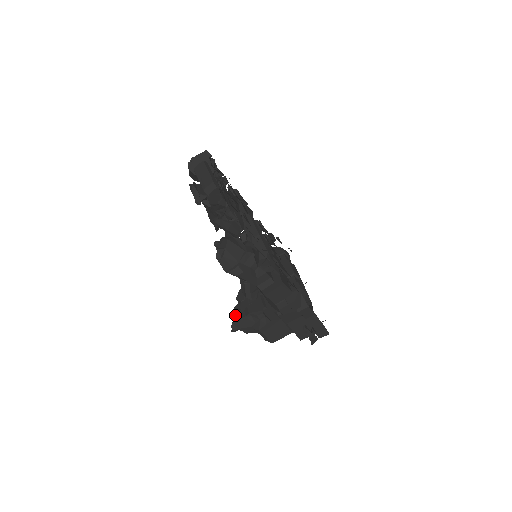
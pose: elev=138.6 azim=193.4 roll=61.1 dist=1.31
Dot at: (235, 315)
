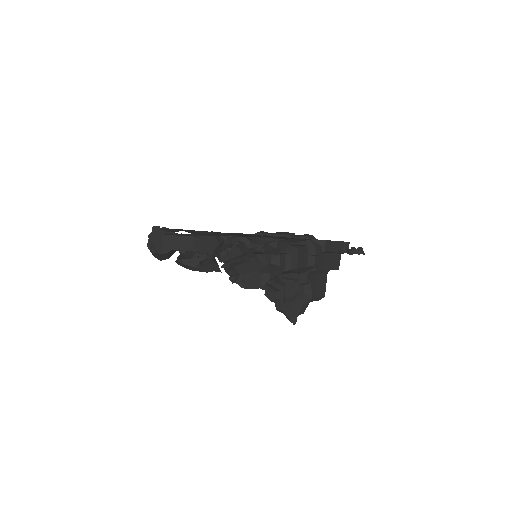
Dot at: (284, 312)
